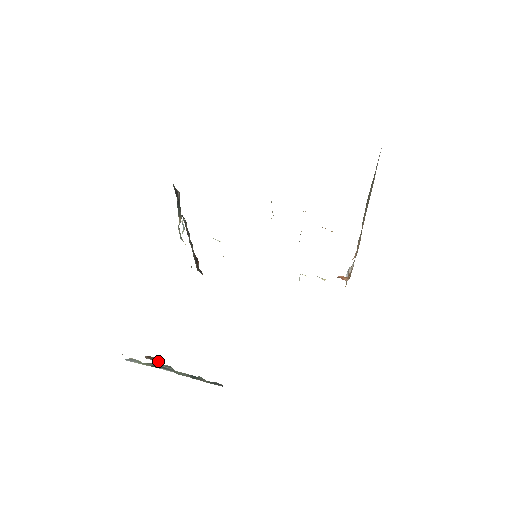
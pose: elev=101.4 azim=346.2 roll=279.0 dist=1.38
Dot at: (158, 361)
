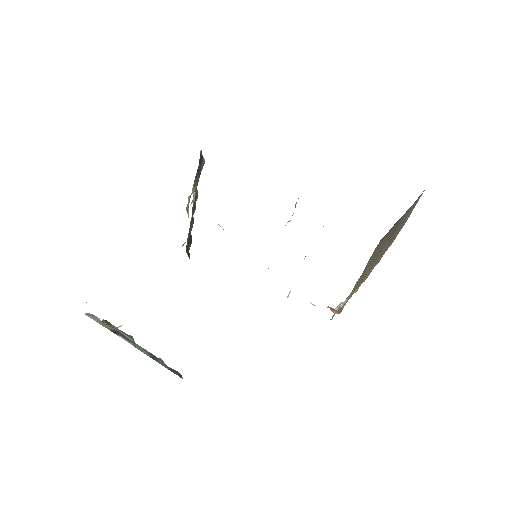
Dot at: occluded
